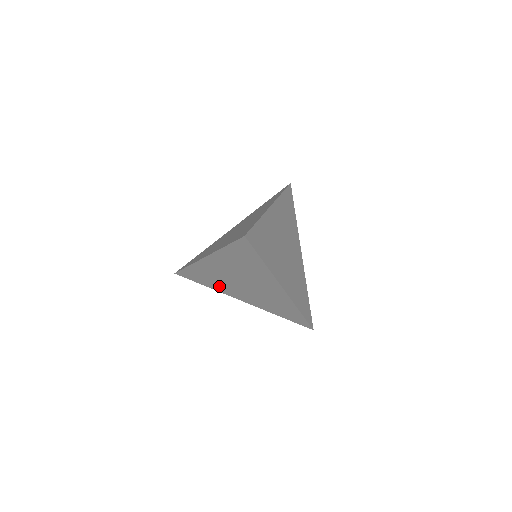
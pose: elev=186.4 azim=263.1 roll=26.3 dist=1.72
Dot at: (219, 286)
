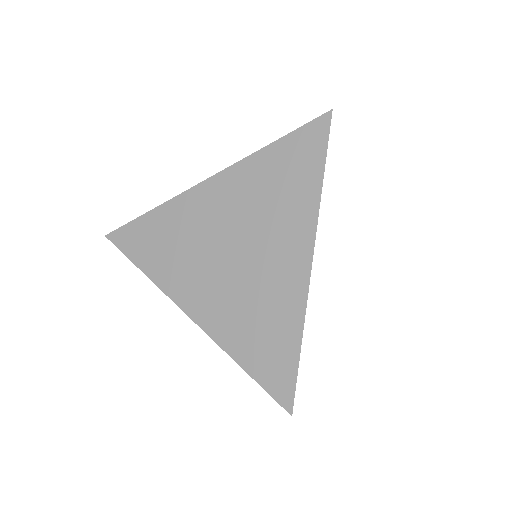
Dot at: occluded
